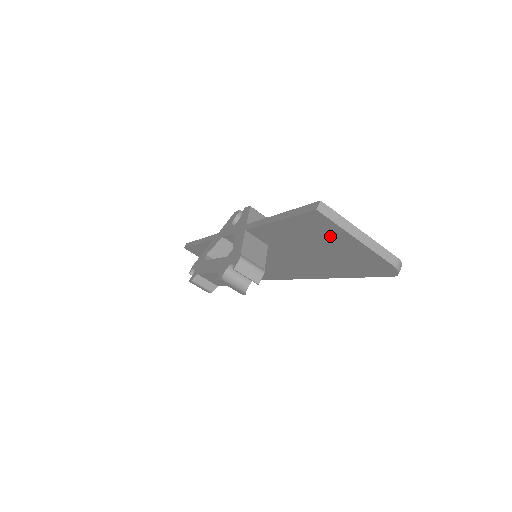
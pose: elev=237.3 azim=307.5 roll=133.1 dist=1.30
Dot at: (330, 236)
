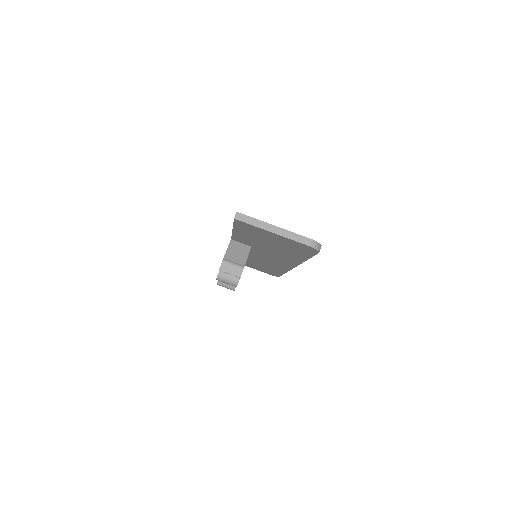
Dot at: (261, 233)
